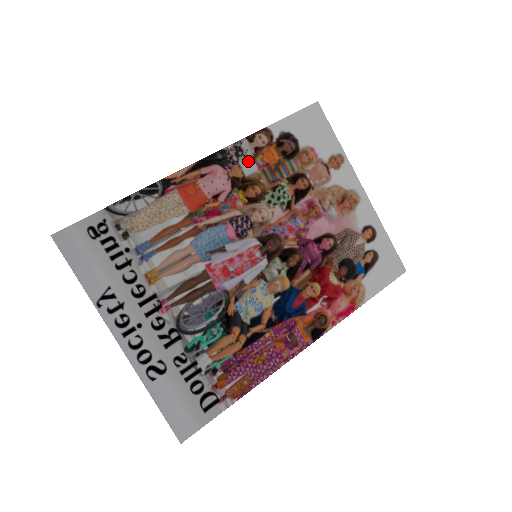
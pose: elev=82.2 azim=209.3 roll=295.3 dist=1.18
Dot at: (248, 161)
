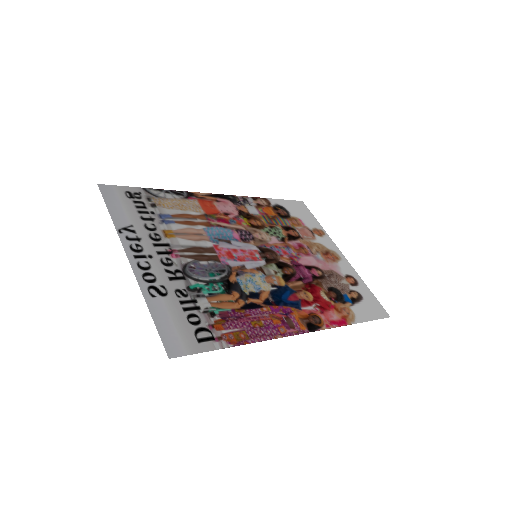
Dot at: (252, 207)
